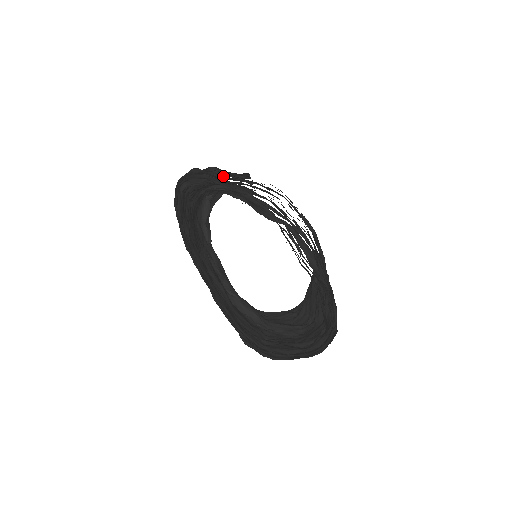
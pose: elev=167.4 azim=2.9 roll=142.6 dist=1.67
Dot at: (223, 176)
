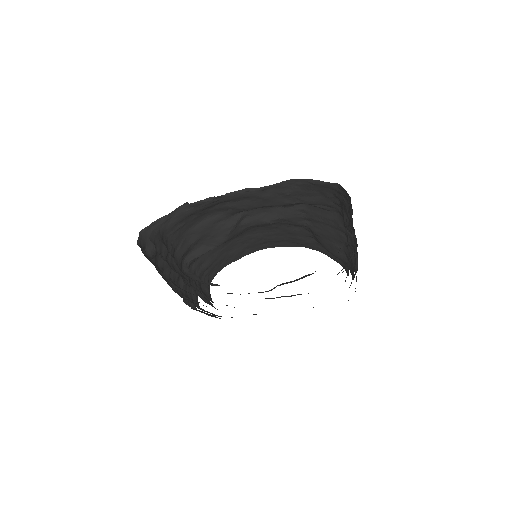
Dot at: occluded
